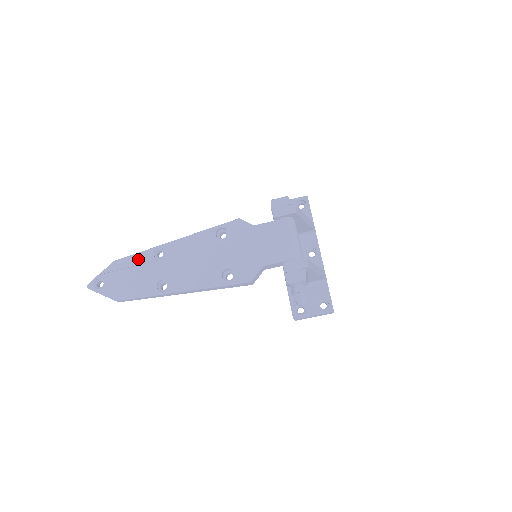
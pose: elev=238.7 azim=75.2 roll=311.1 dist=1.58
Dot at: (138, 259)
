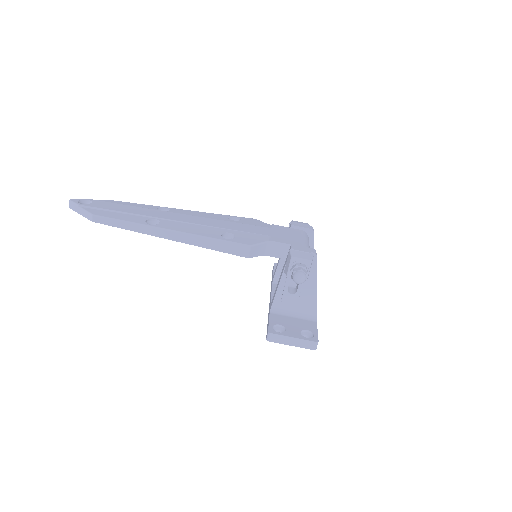
Dot at: (139, 205)
